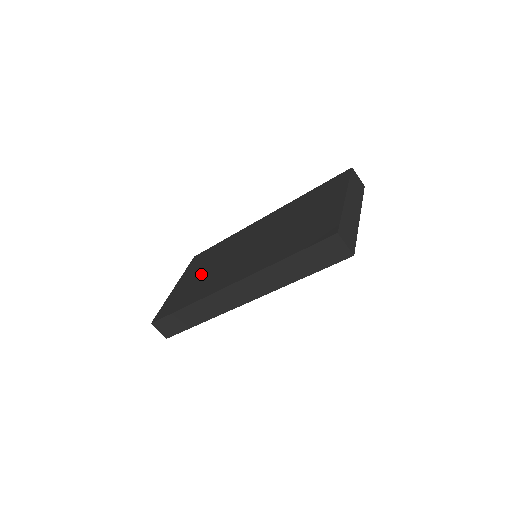
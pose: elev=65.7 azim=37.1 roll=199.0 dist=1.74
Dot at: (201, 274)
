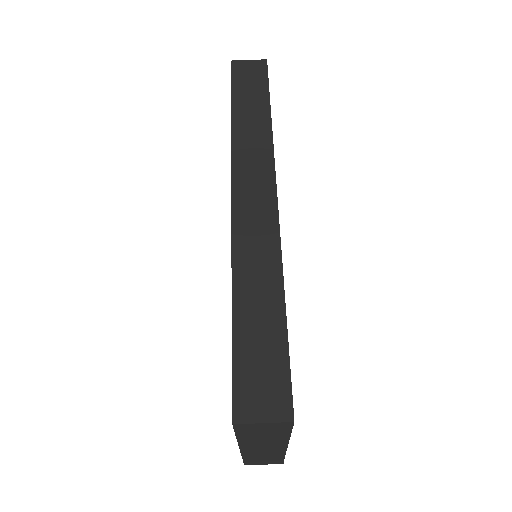
Dot at: occluded
